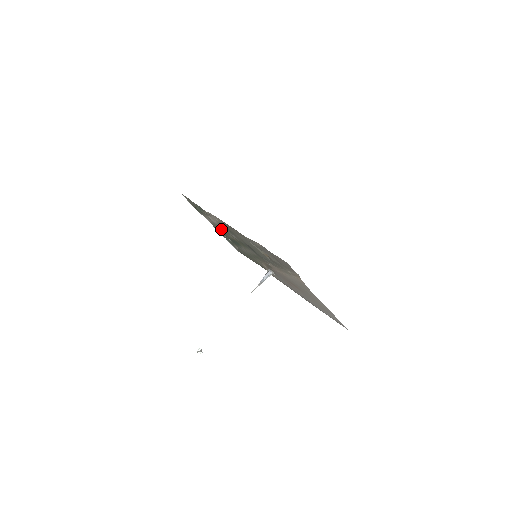
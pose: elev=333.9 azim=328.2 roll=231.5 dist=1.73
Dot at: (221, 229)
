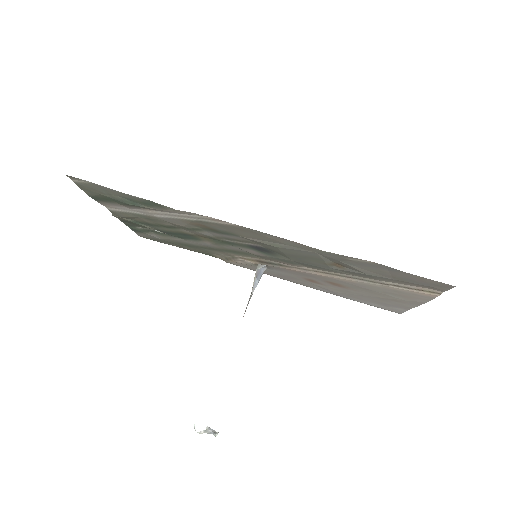
Dot at: (163, 223)
